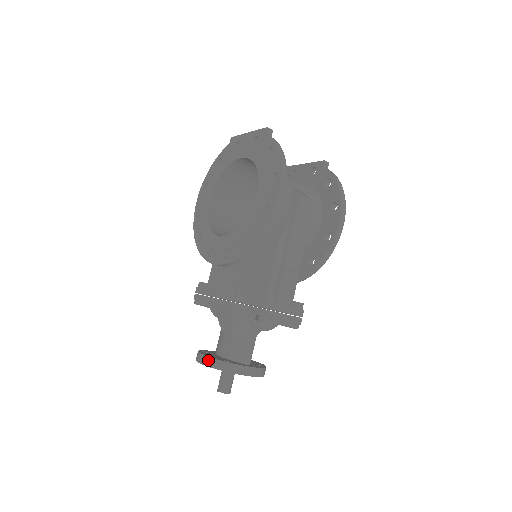
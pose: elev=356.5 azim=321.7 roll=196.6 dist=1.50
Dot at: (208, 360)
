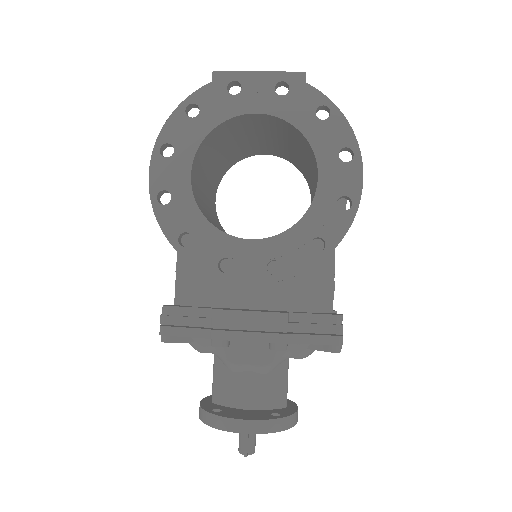
Dot at: (257, 425)
